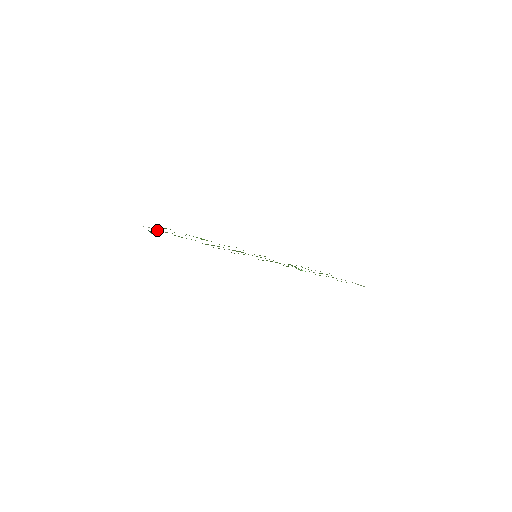
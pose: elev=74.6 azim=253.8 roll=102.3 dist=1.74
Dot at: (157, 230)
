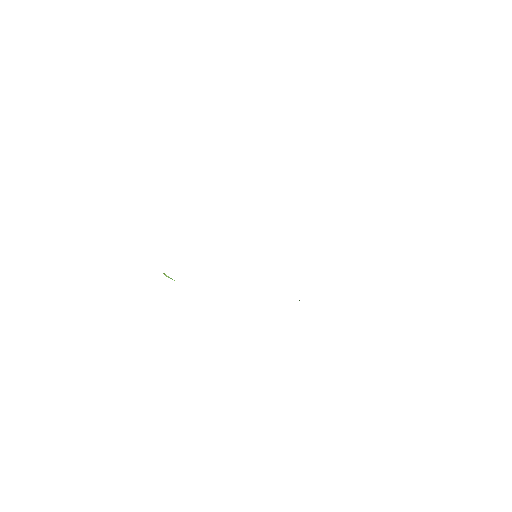
Dot at: occluded
